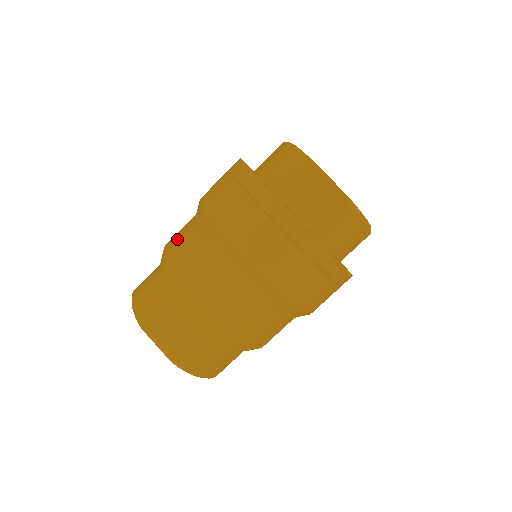
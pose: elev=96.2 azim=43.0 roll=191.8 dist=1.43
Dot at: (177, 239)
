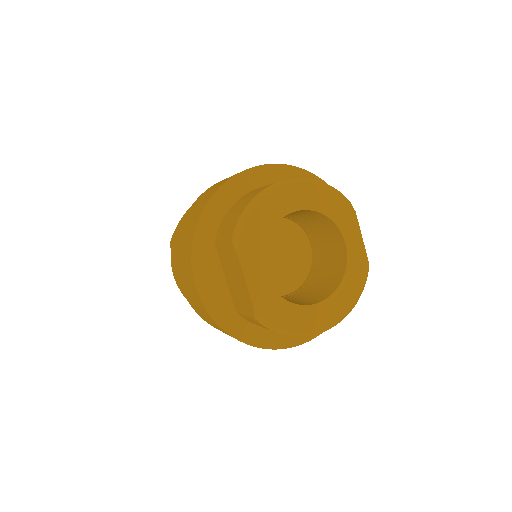
Dot at: occluded
